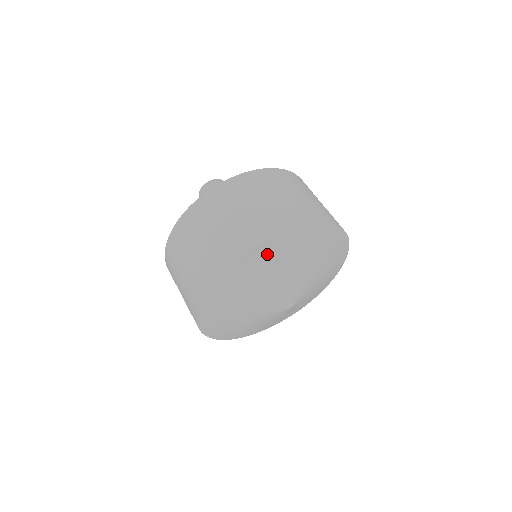
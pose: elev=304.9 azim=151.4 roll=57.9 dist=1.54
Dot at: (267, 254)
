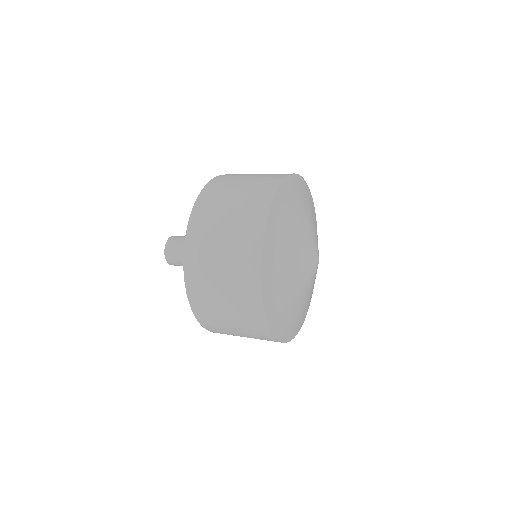
Dot at: (300, 187)
